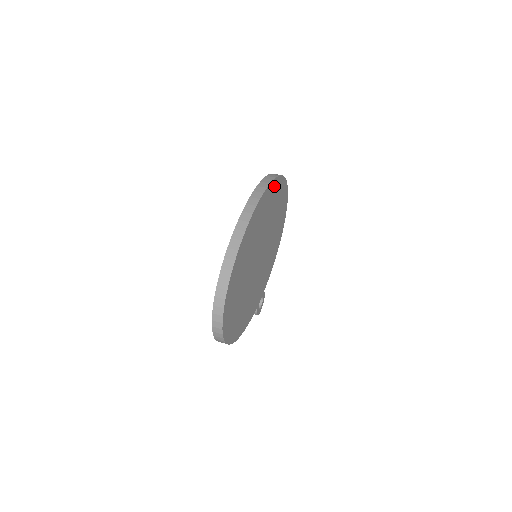
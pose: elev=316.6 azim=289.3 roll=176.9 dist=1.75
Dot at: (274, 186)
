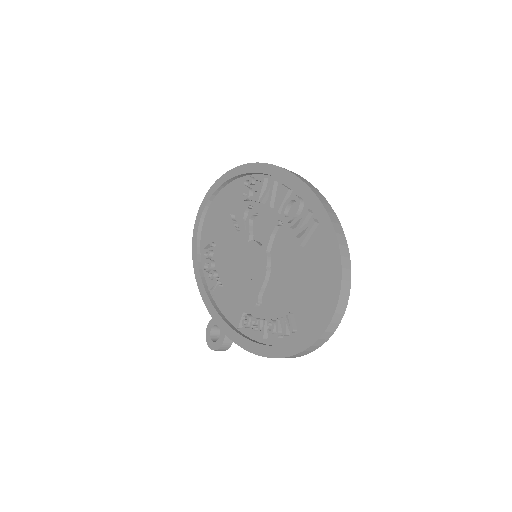
Dot at: occluded
